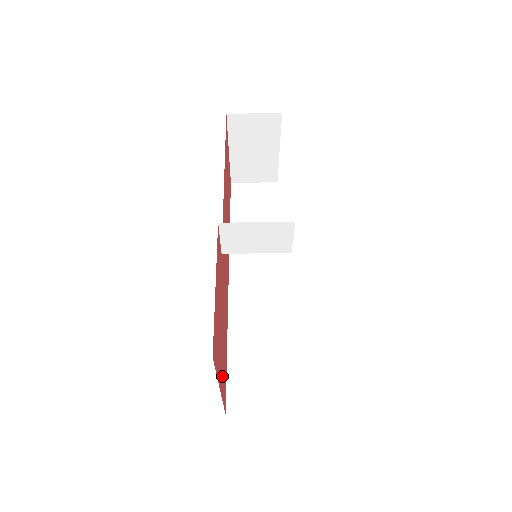
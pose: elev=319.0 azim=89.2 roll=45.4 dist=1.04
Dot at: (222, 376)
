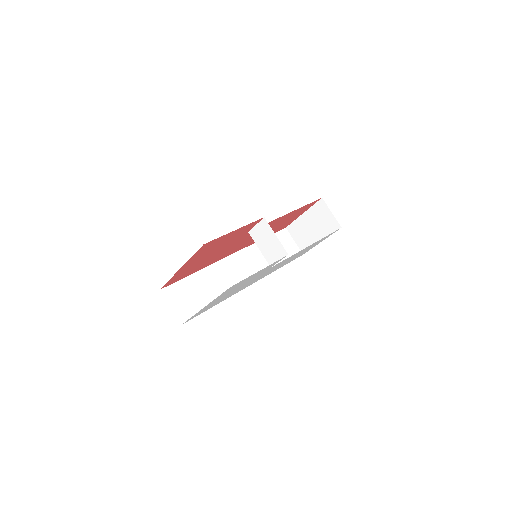
Dot at: (184, 270)
